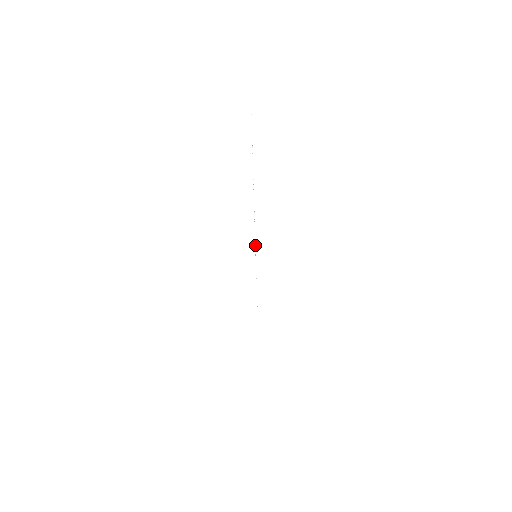
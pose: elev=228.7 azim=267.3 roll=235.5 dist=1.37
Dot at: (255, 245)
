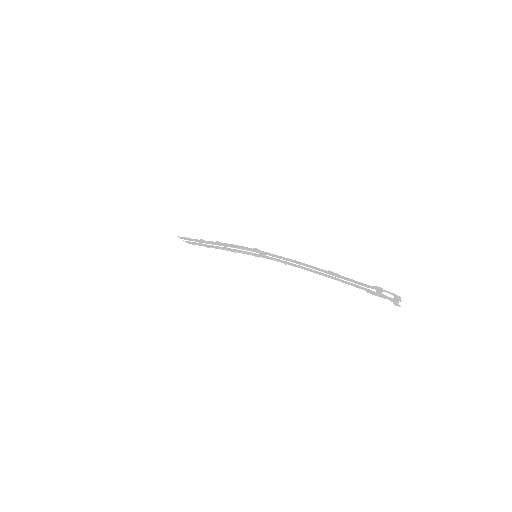
Dot at: (247, 253)
